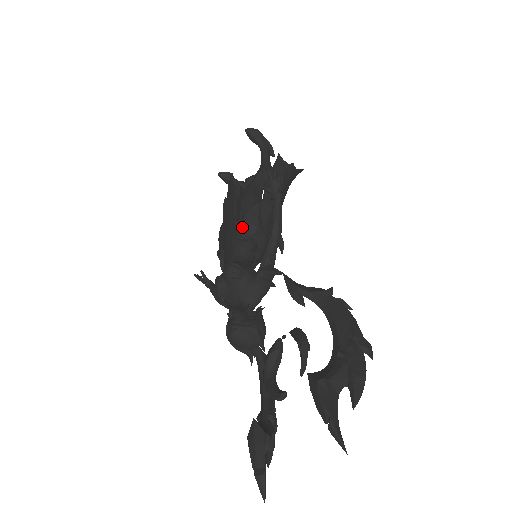
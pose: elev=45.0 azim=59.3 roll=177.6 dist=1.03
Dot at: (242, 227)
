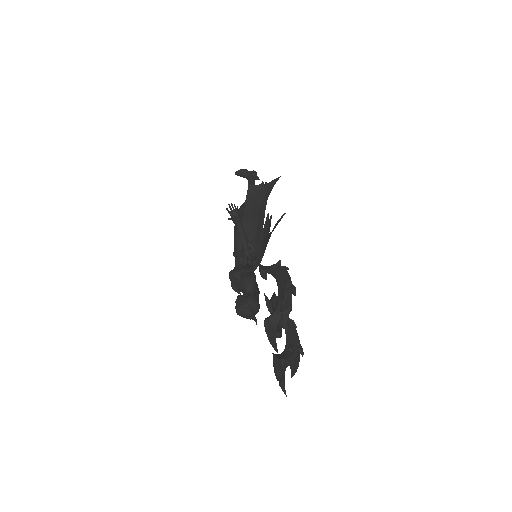
Dot at: (235, 245)
